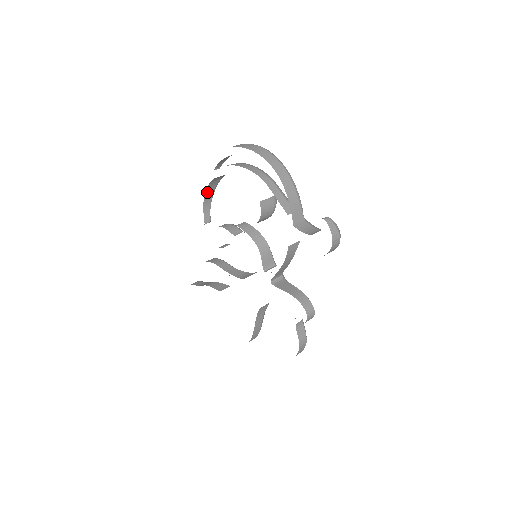
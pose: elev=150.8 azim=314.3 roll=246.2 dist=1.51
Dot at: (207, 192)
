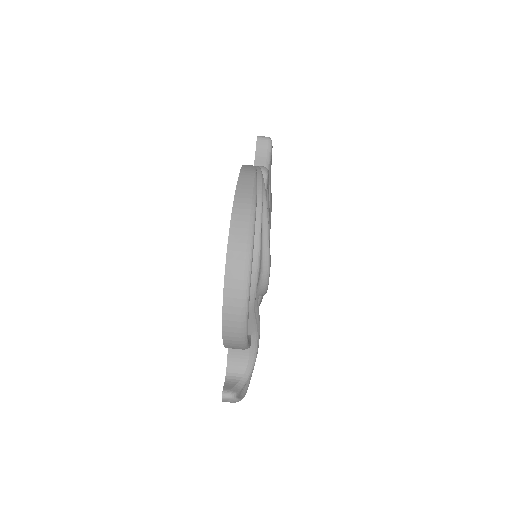
Dot at: occluded
